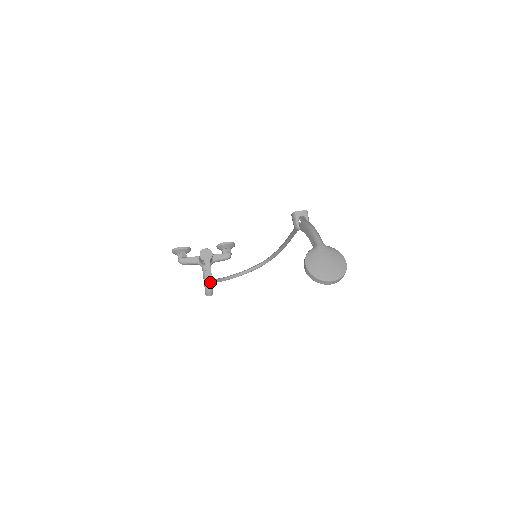
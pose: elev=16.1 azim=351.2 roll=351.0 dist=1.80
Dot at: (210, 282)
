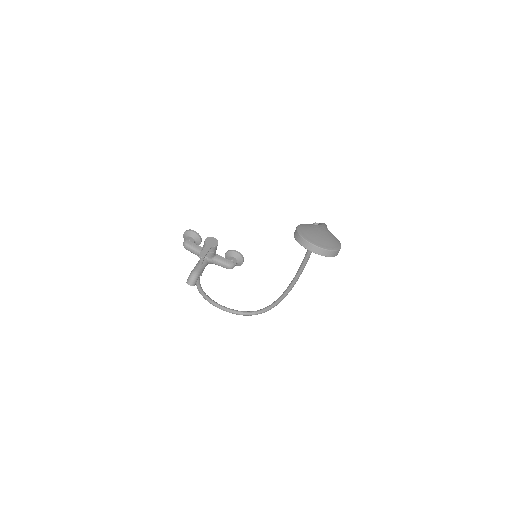
Dot at: (198, 271)
